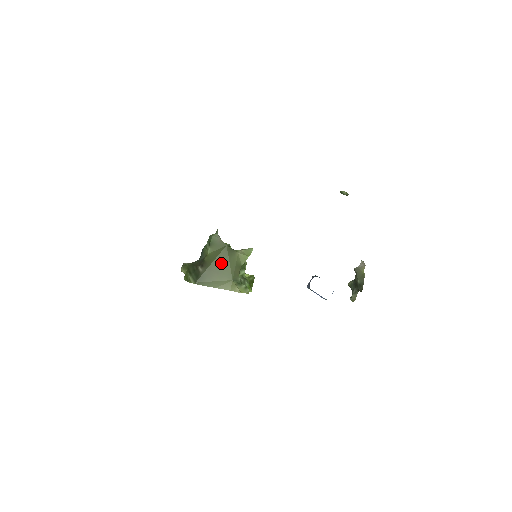
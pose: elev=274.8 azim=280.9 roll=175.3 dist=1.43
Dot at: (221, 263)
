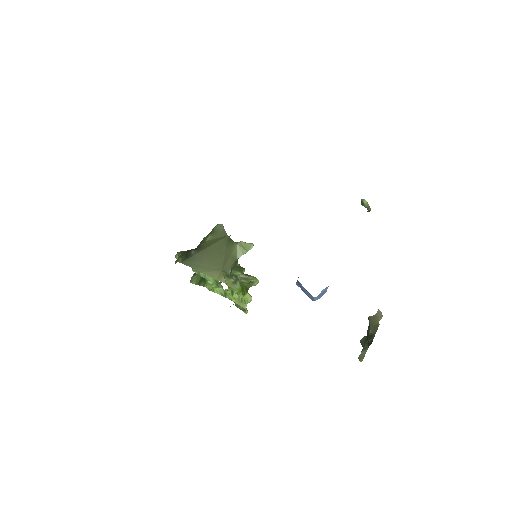
Dot at: (216, 250)
